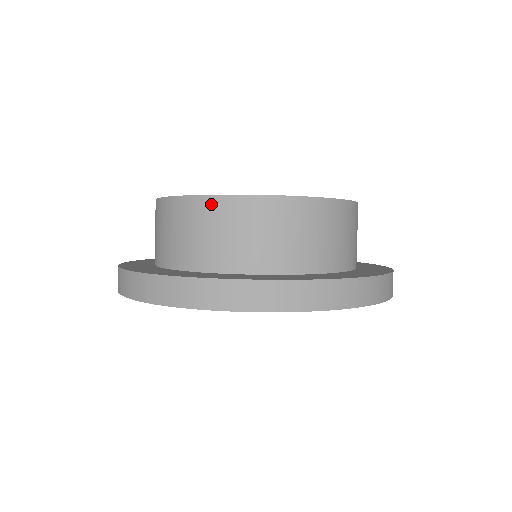
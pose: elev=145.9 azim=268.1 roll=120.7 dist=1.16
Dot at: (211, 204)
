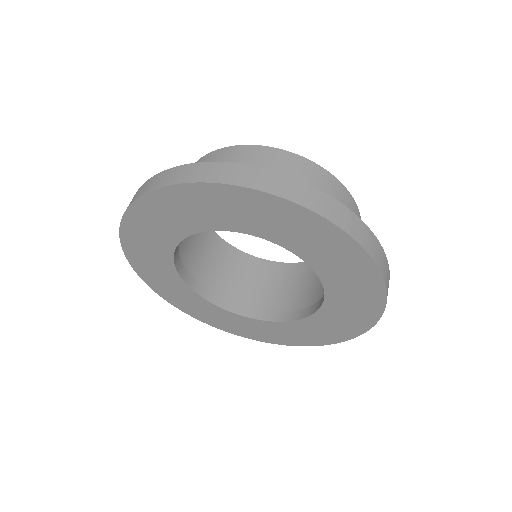
Dot at: occluded
